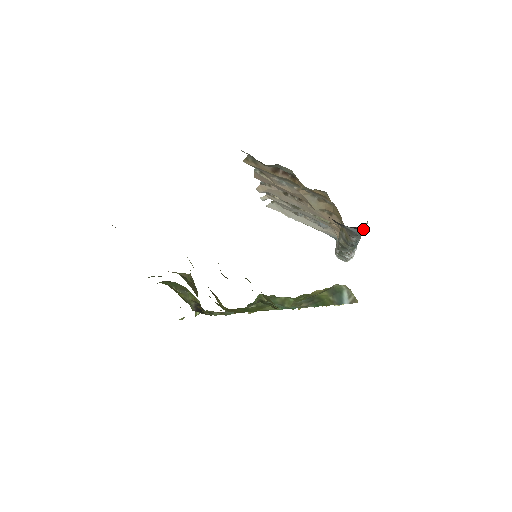
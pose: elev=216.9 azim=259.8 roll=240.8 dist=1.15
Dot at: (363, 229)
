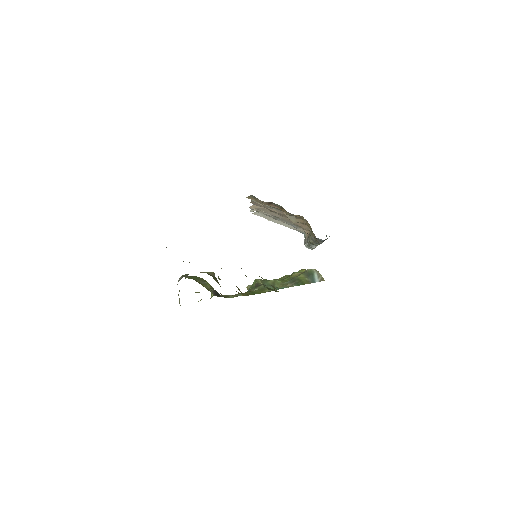
Dot at: occluded
